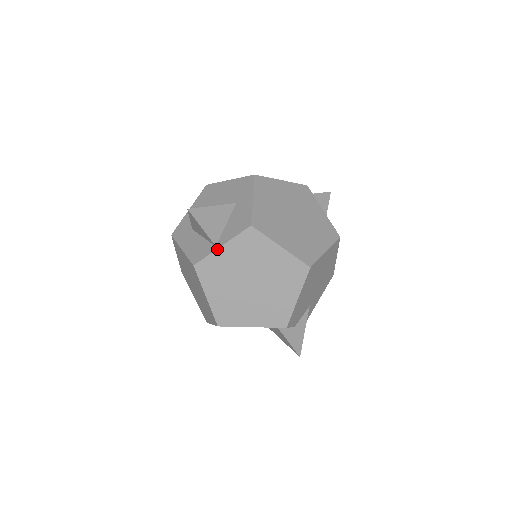
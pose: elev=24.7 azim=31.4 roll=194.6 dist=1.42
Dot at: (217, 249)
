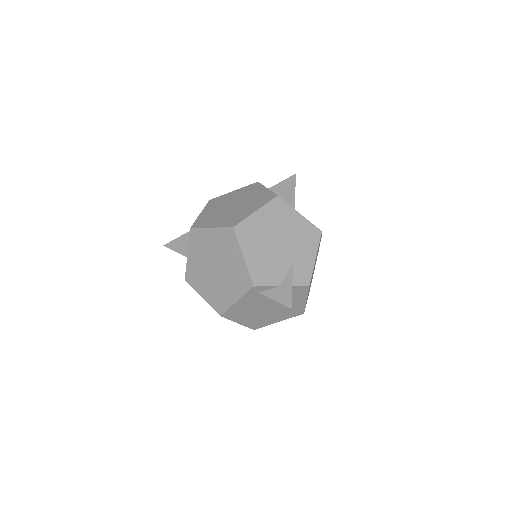
Dot at: (187, 259)
